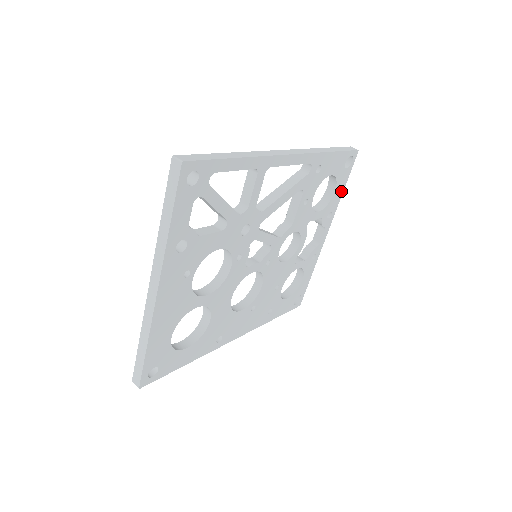
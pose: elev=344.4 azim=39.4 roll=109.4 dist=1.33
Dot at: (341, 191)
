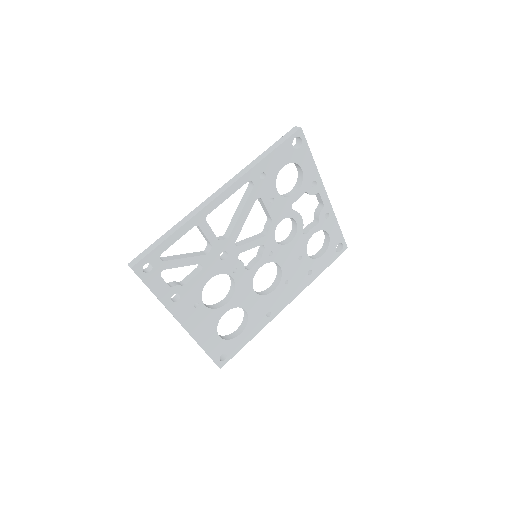
Dot at: (311, 162)
